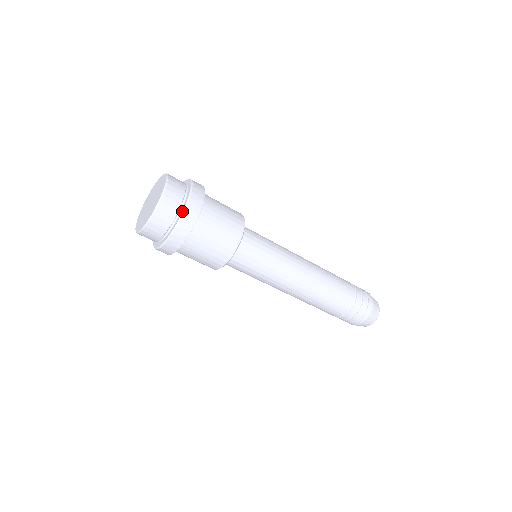
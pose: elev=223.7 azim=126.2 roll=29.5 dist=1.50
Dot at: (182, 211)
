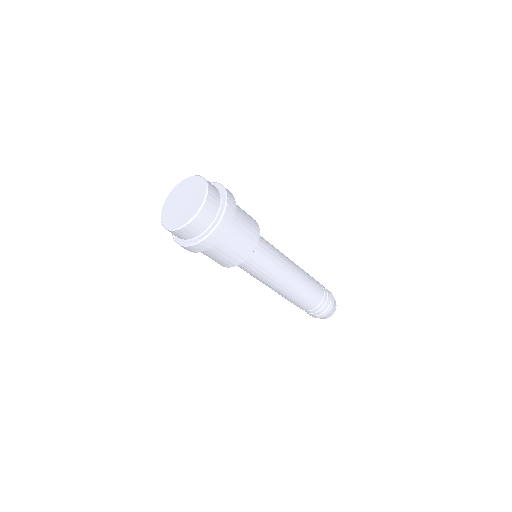
Dot at: (224, 191)
